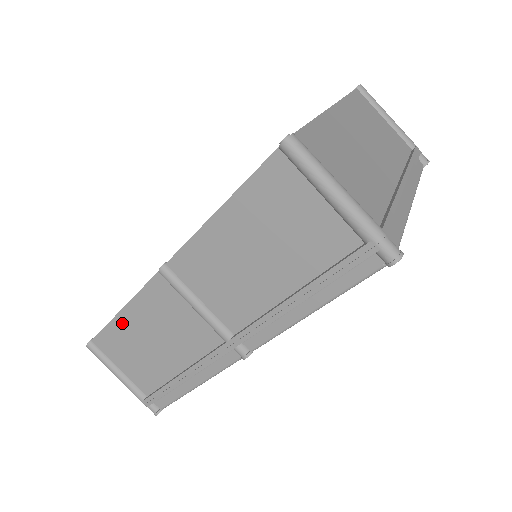
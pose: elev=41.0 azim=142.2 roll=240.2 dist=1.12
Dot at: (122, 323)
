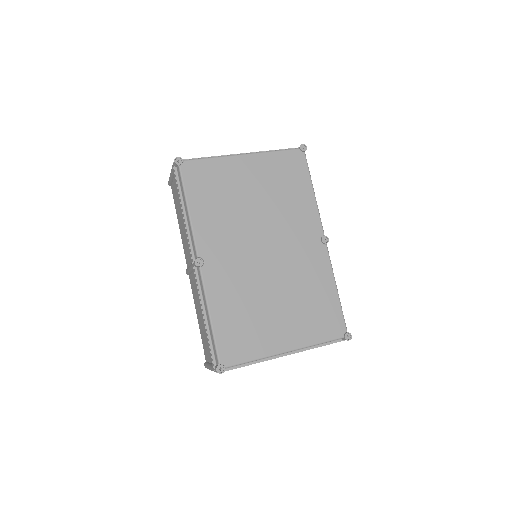
Dot at: (200, 326)
